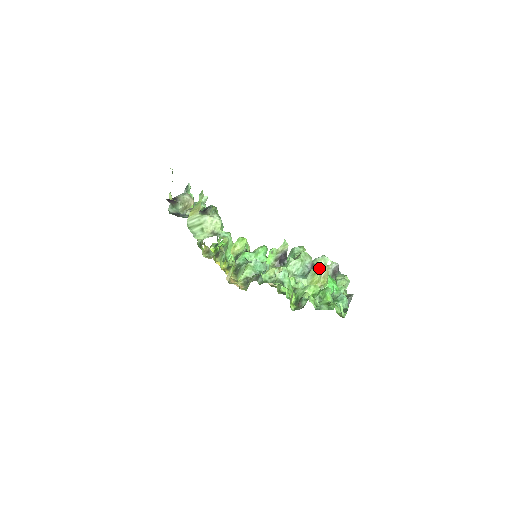
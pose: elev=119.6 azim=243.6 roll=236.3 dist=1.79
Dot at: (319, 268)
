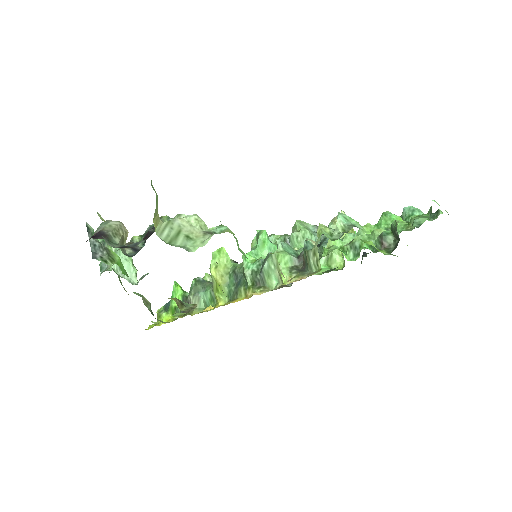
Dot at: (336, 218)
